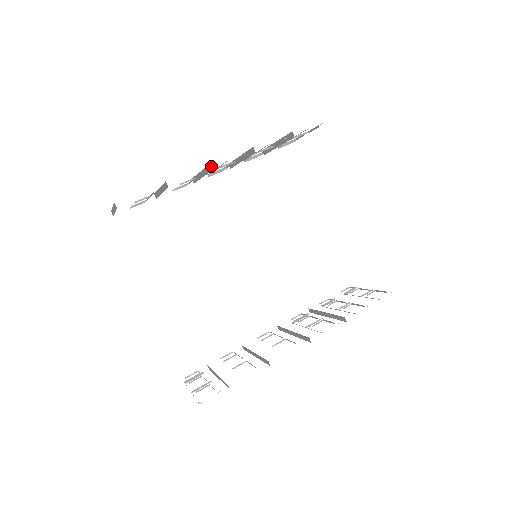
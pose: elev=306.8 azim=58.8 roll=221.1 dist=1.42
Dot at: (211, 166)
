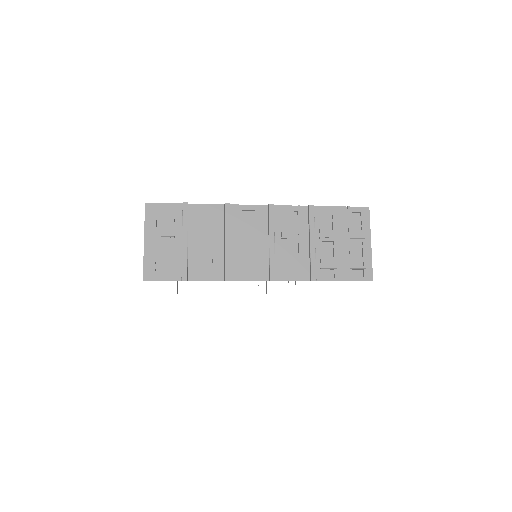
Dot at: occluded
